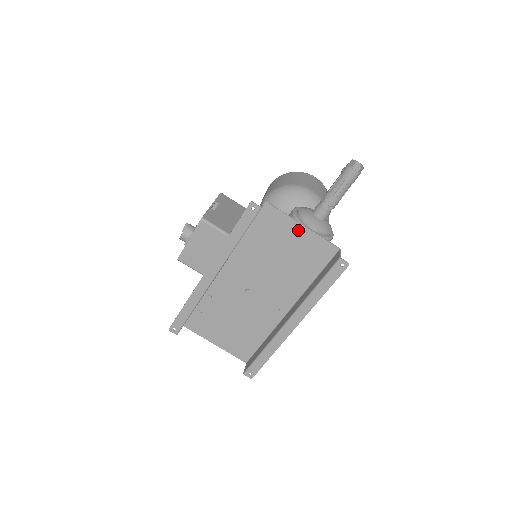
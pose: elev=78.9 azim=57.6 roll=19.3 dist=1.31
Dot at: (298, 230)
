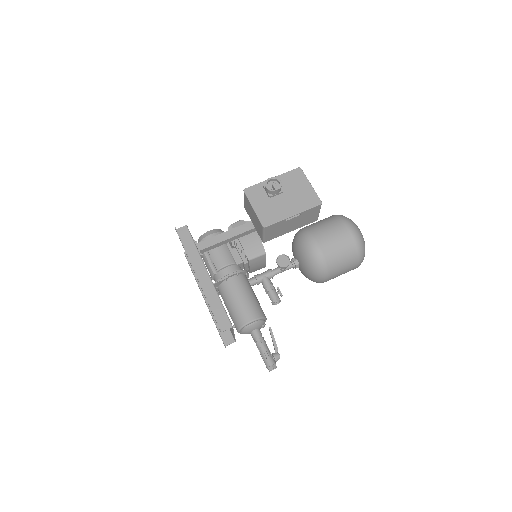
Dot at: (232, 331)
